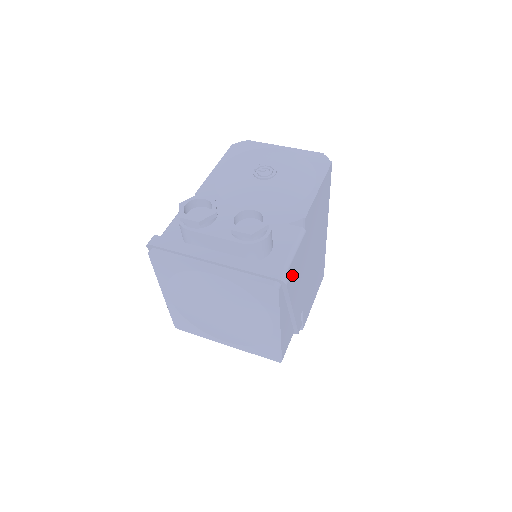
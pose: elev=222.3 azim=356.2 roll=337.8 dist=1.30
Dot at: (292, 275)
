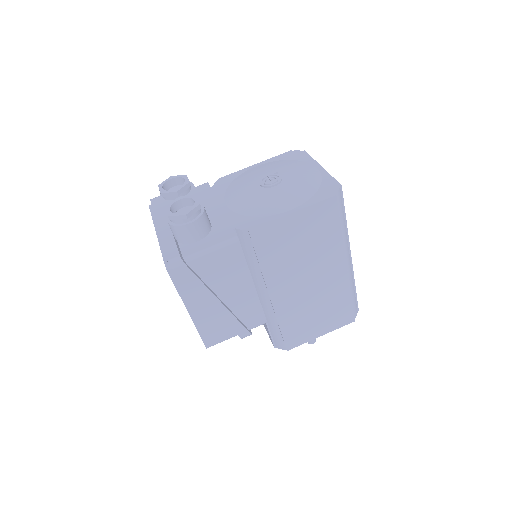
Dot at: (208, 271)
